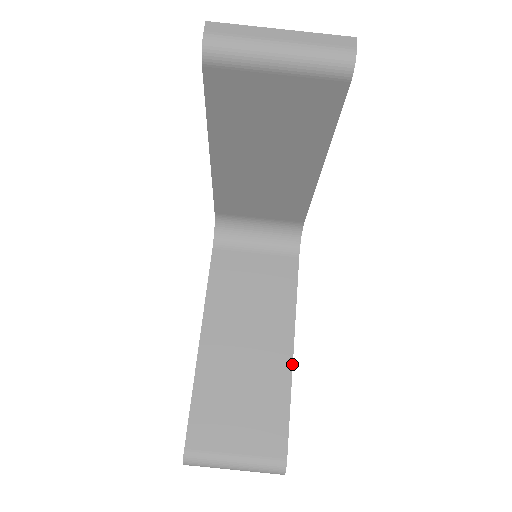
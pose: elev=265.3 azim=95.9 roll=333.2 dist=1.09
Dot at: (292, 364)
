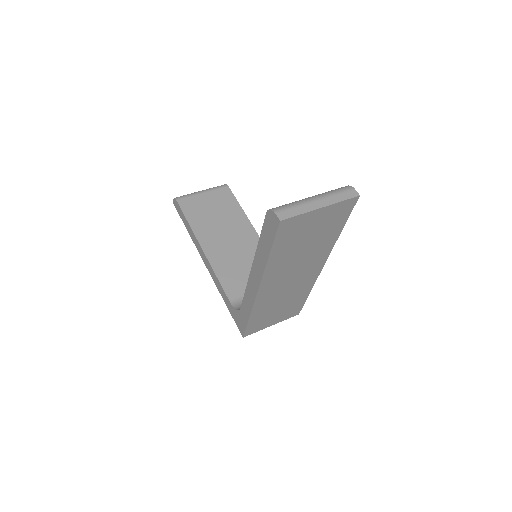
Dot at: occluded
